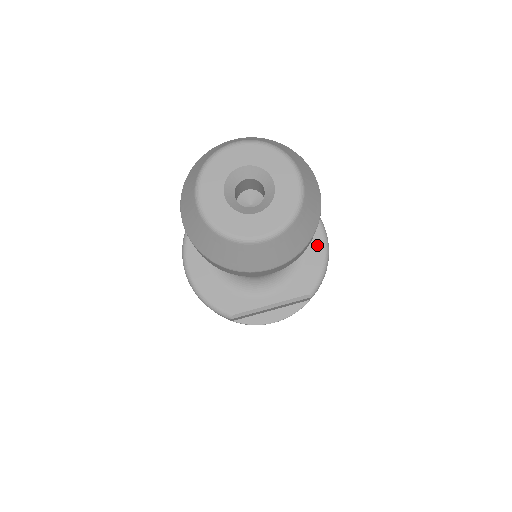
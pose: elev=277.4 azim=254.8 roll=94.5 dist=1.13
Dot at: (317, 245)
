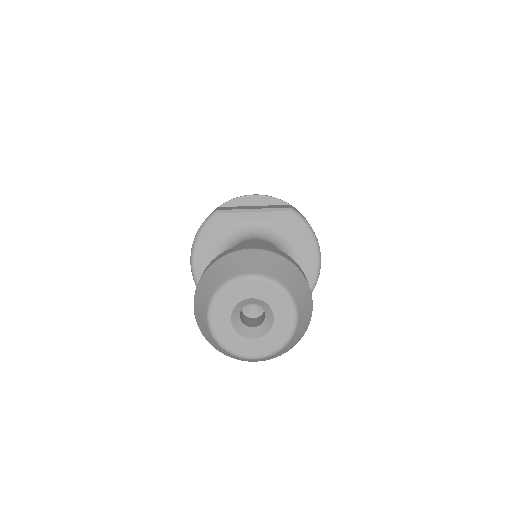
Dot at: (309, 273)
